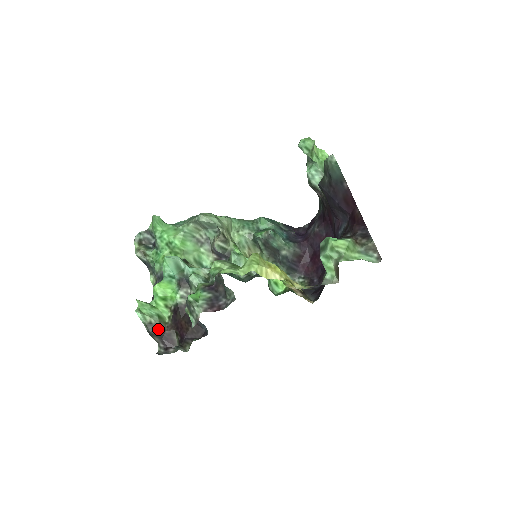
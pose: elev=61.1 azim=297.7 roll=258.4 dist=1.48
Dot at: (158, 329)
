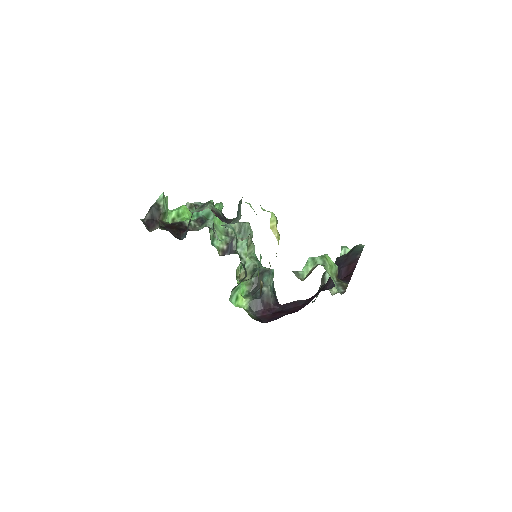
Dot at: (157, 213)
